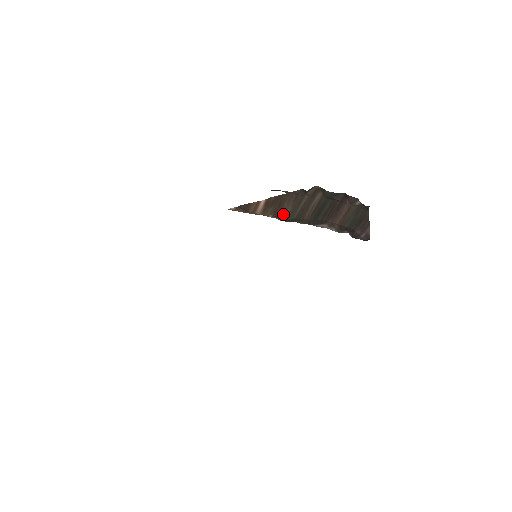
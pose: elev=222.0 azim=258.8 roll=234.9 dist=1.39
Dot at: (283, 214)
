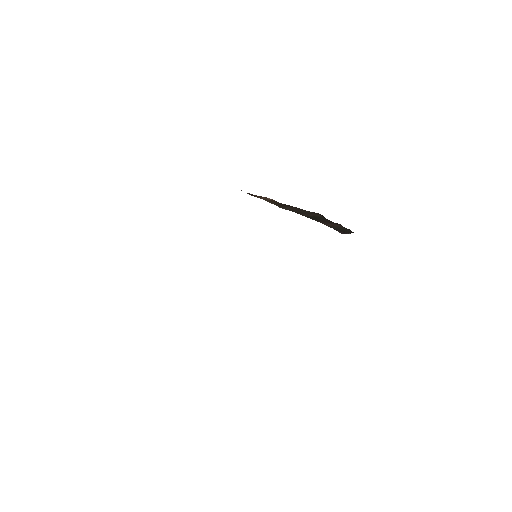
Dot at: (283, 208)
